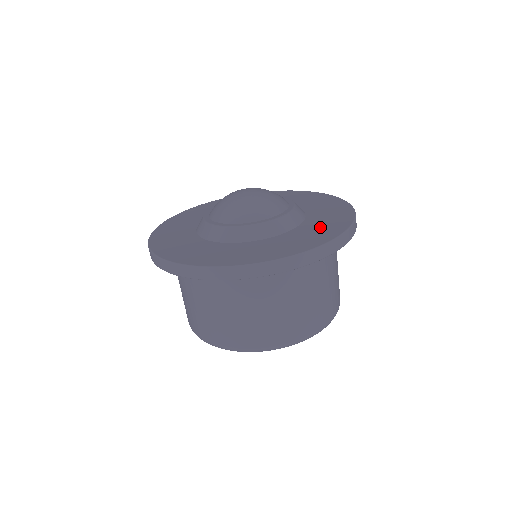
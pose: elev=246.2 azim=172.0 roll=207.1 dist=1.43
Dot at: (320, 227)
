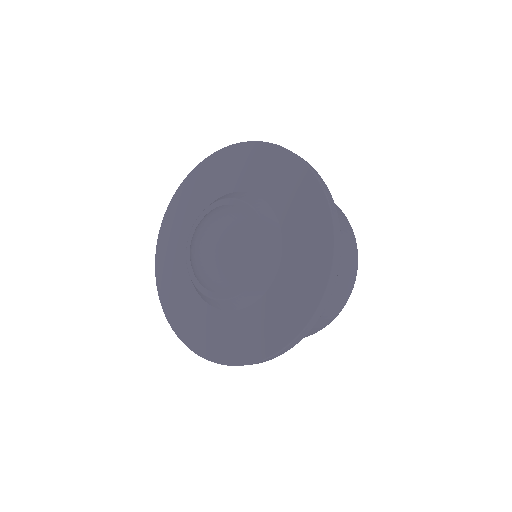
Dot at: (250, 332)
